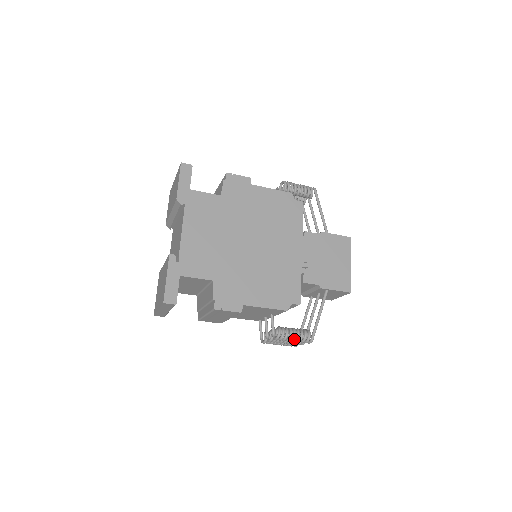
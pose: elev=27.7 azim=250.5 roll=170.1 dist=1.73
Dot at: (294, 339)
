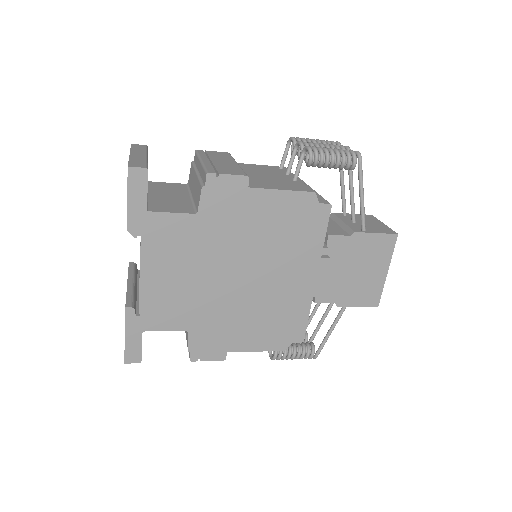
Dot at: occluded
